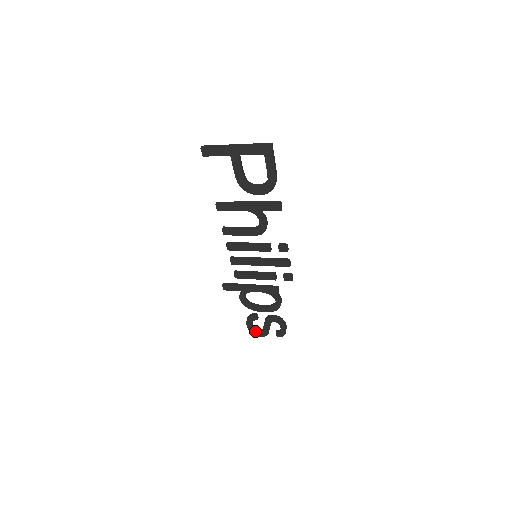
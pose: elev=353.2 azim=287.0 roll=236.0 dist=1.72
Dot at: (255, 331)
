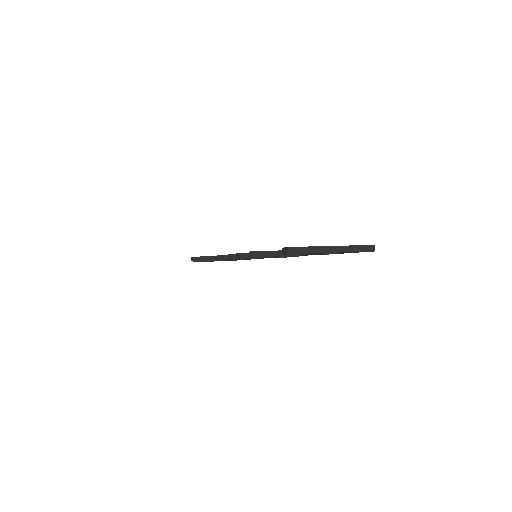
Dot at: occluded
